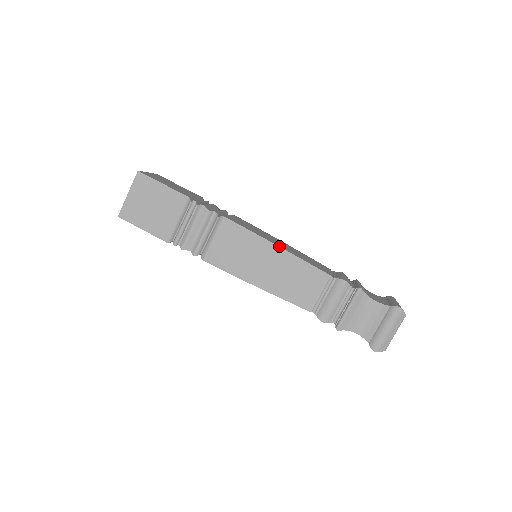
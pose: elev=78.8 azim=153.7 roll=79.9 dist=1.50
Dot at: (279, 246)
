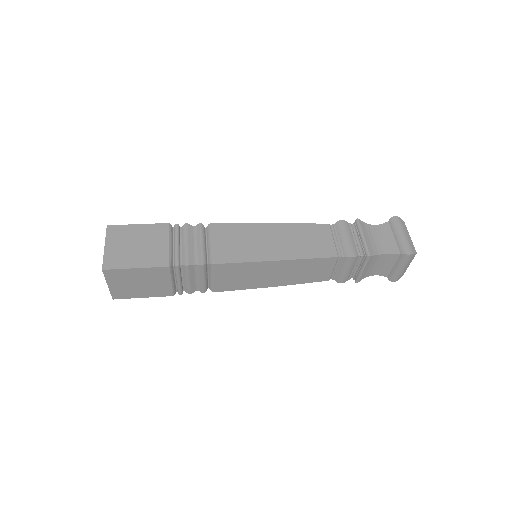
Dot at: (279, 260)
